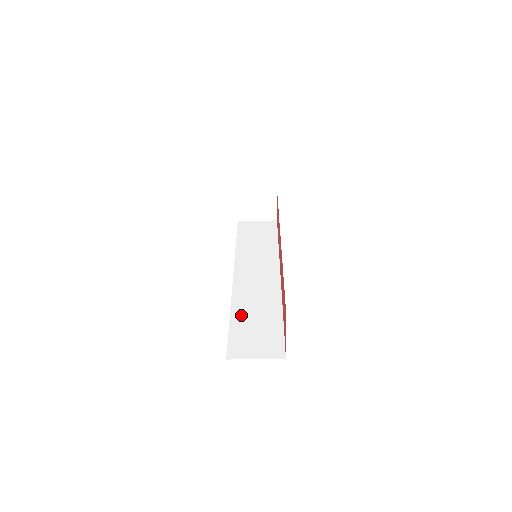
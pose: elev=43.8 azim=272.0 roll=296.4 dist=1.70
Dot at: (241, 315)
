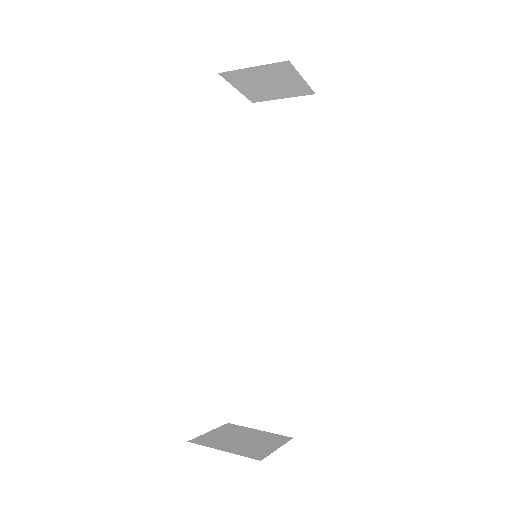
Dot at: (247, 346)
